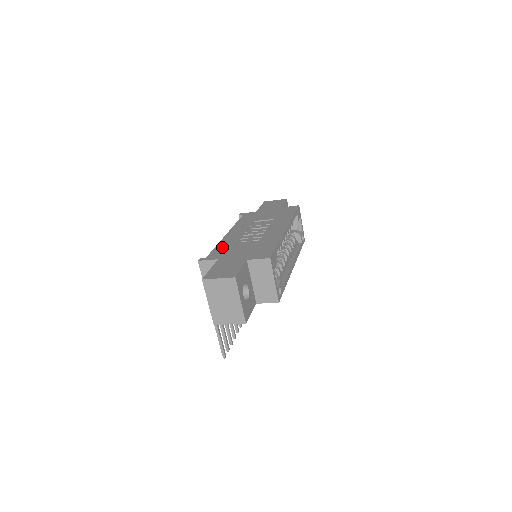
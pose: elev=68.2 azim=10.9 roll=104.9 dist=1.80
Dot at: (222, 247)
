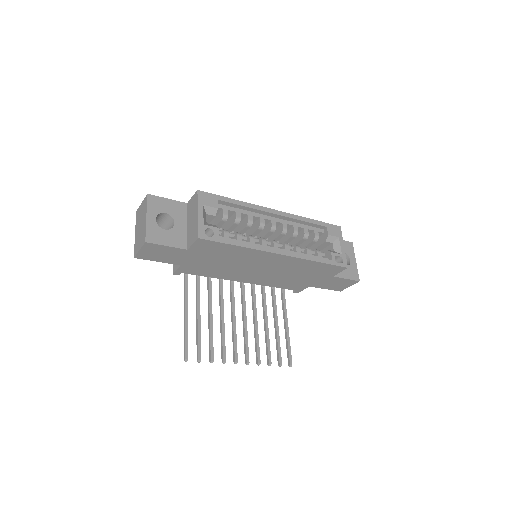
Dot at: occluded
